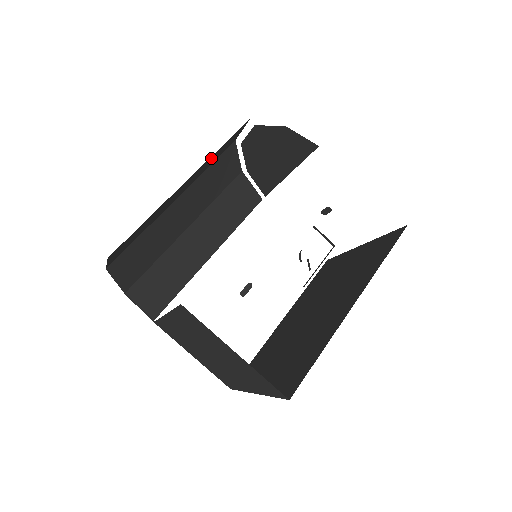
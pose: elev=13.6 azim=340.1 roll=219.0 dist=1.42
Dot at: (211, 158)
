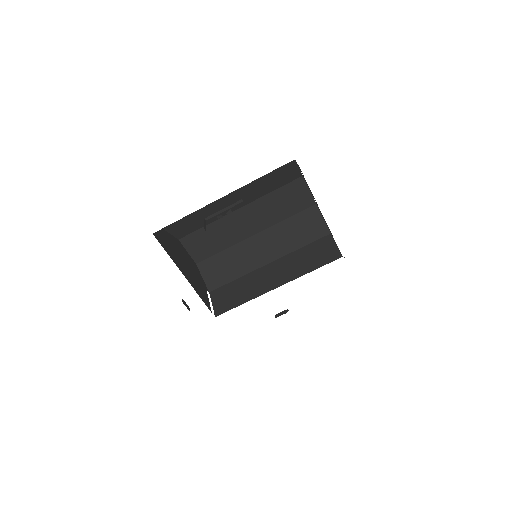
Dot at: (270, 201)
